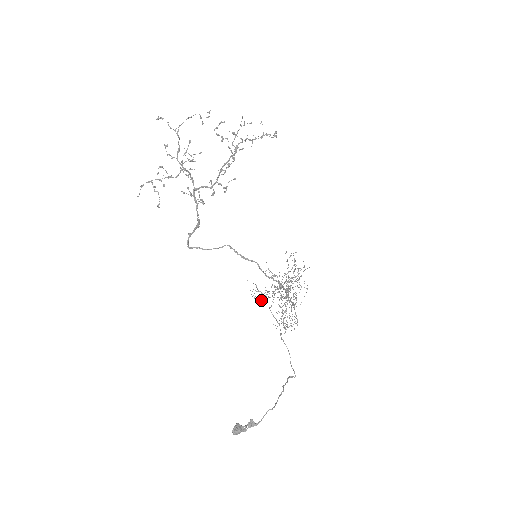
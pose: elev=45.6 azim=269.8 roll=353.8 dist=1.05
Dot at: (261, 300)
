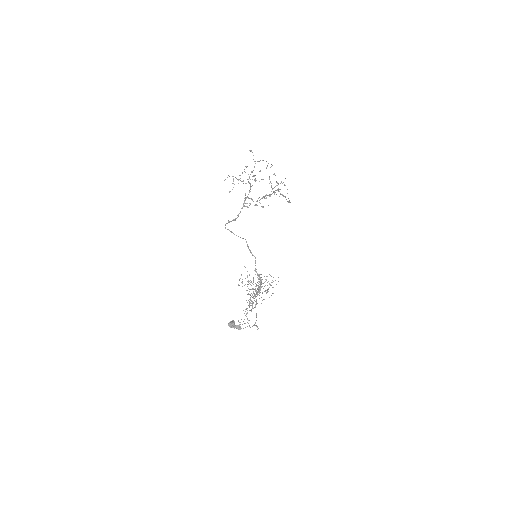
Dot at: occluded
